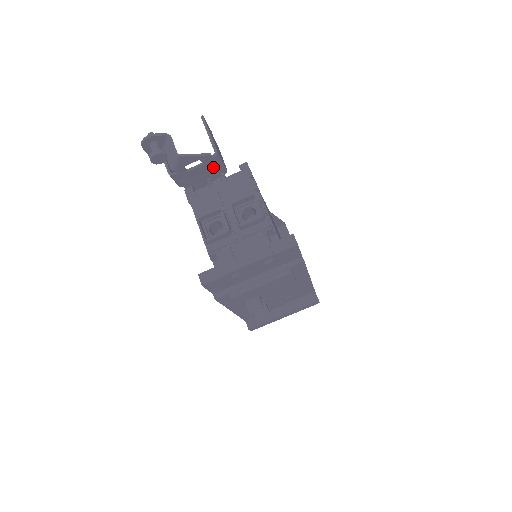
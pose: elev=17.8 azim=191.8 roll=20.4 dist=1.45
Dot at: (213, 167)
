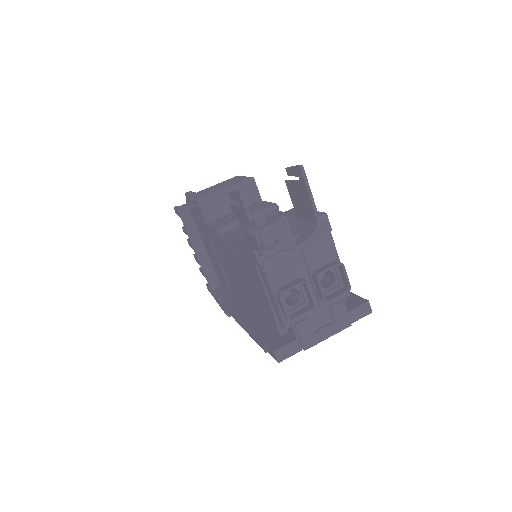
Dot at: occluded
